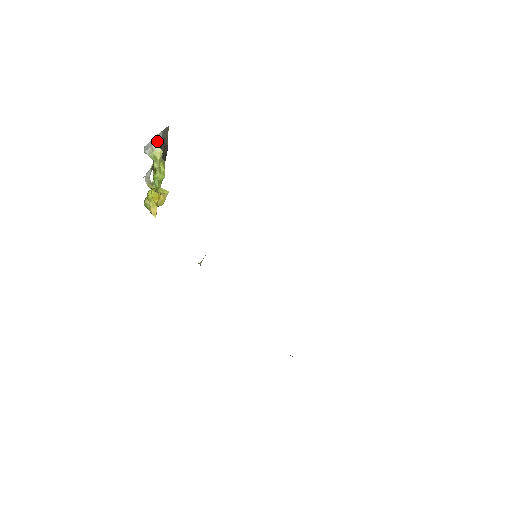
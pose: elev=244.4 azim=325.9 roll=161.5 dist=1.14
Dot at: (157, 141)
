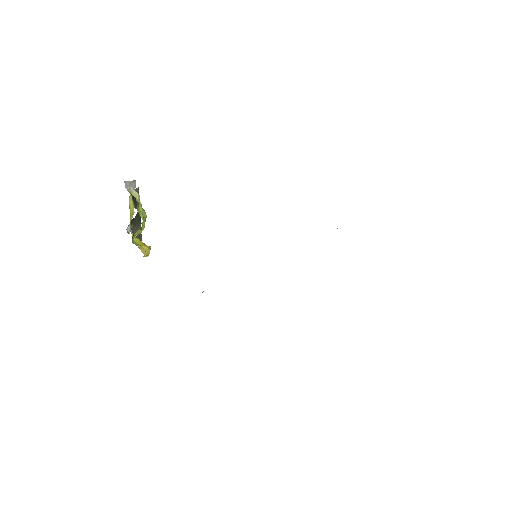
Dot at: (133, 187)
